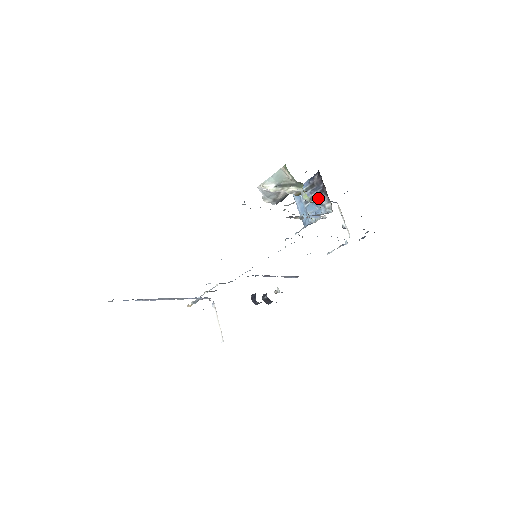
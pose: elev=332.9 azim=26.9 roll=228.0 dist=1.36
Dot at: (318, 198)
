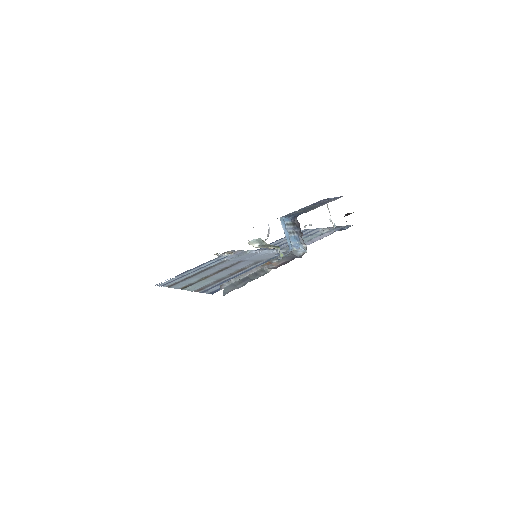
Dot at: (298, 235)
